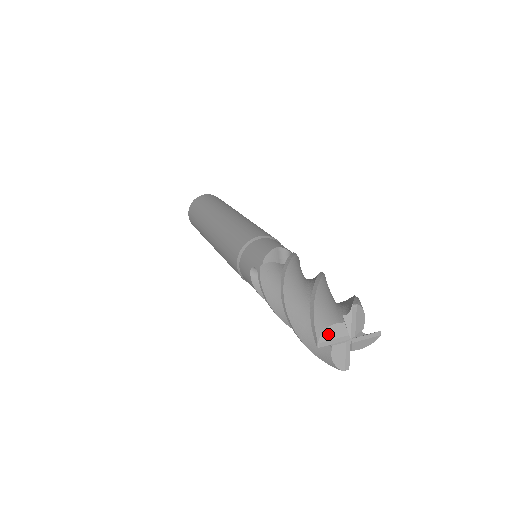
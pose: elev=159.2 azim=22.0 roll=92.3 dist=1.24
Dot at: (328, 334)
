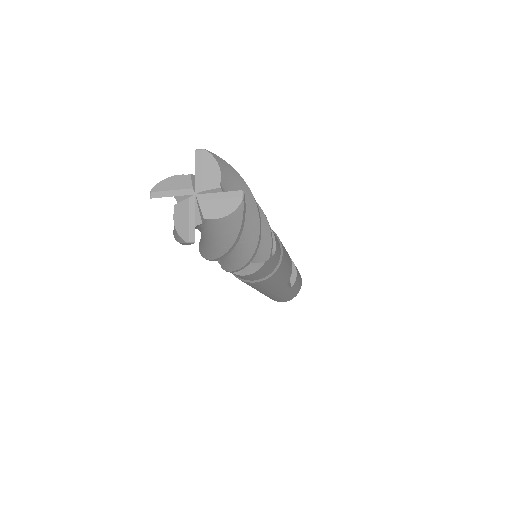
Dot at: (165, 184)
